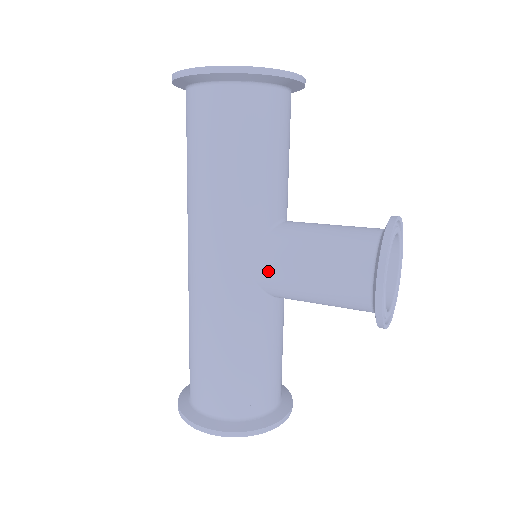
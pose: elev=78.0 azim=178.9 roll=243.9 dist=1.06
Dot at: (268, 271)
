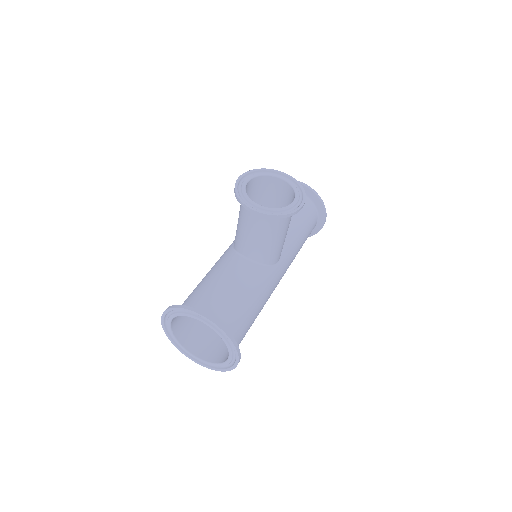
Dot at: occluded
